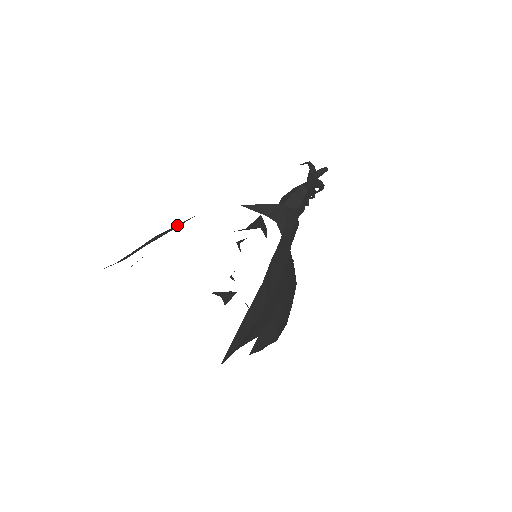
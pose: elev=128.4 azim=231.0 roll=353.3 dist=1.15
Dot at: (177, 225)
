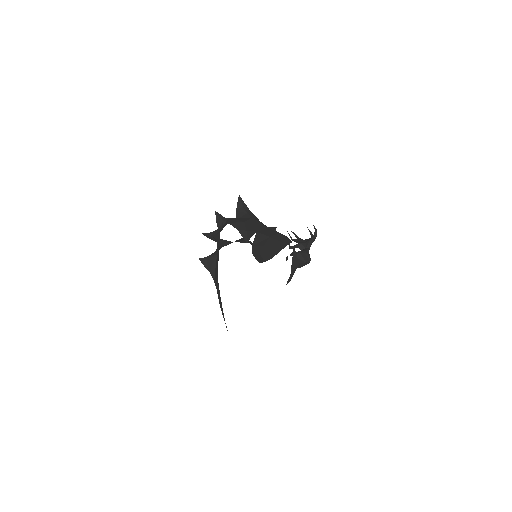
Dot at: (281, 243)
